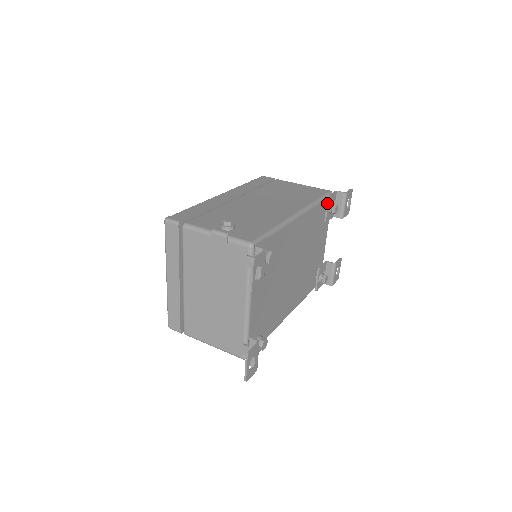
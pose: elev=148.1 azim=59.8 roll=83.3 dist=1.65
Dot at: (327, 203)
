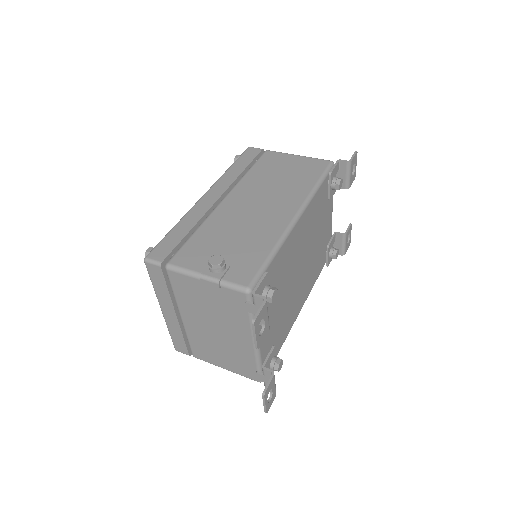
Dot at: (329, 180)
